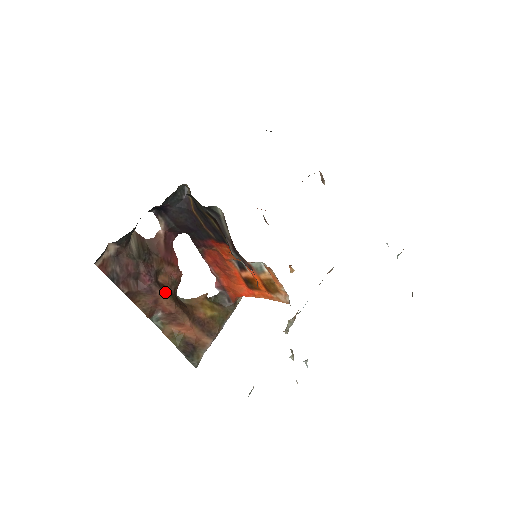
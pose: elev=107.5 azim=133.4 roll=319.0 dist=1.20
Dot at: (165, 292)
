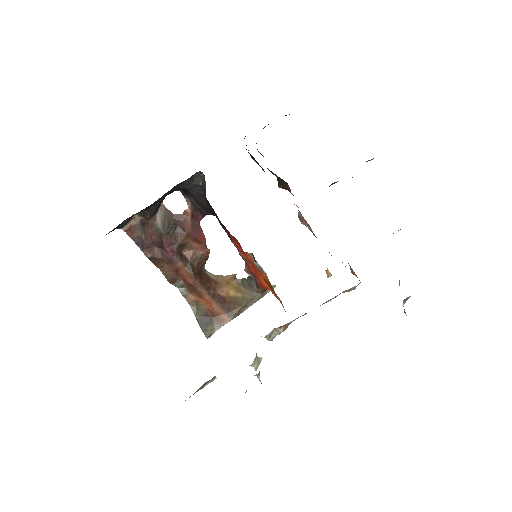
Dot at: (186, 265)
